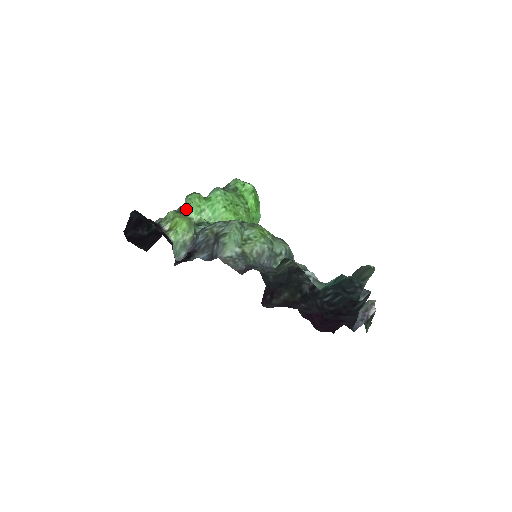
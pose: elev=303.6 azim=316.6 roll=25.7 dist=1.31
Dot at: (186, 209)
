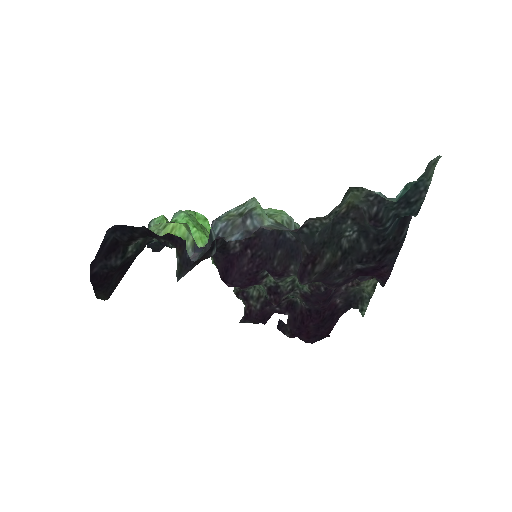
Dot at: occluded
